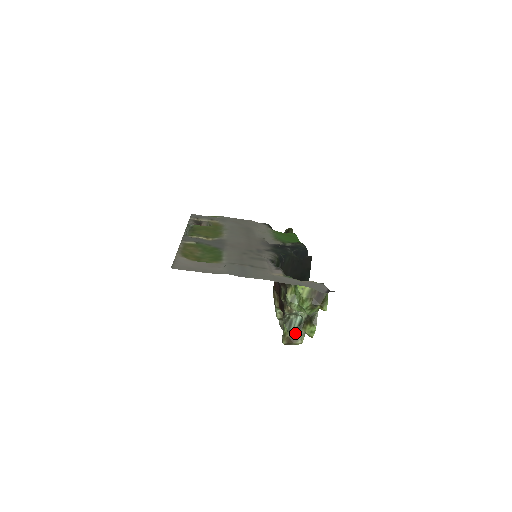
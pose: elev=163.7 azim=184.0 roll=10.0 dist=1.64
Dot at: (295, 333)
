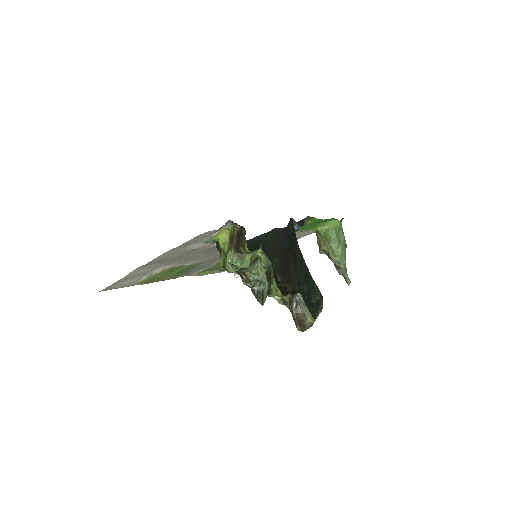
Dot at: (298, 309)
